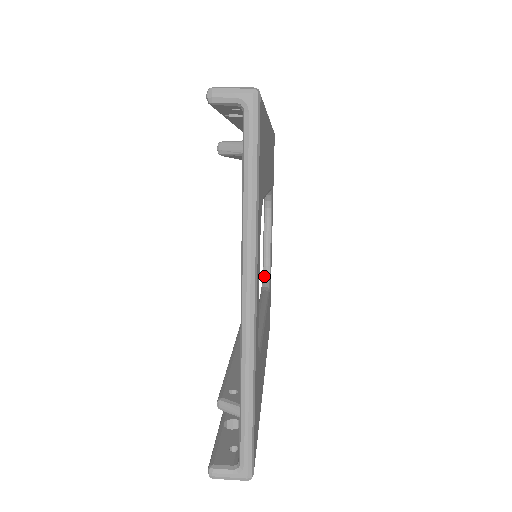
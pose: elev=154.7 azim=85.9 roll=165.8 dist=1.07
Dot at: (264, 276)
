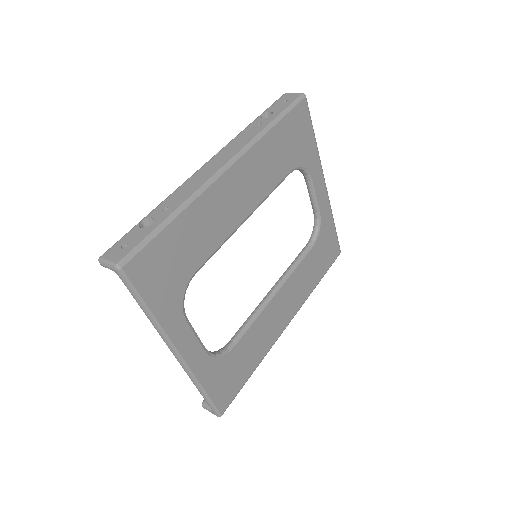
Dot at: (314, 228)
